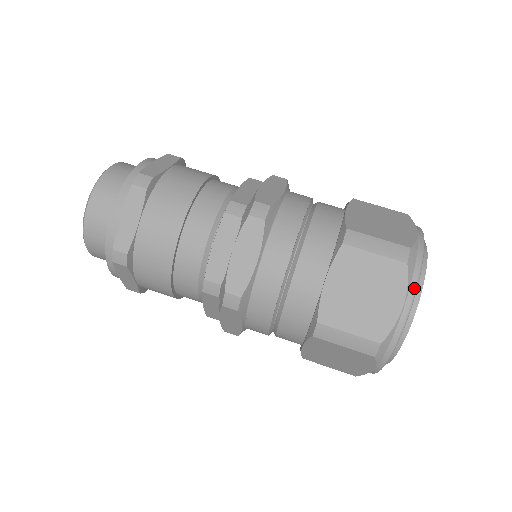
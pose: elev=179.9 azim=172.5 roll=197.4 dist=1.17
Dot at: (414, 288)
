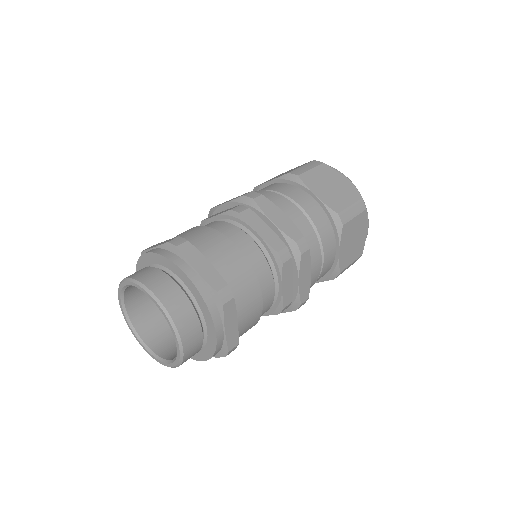
Dot at: occluded
